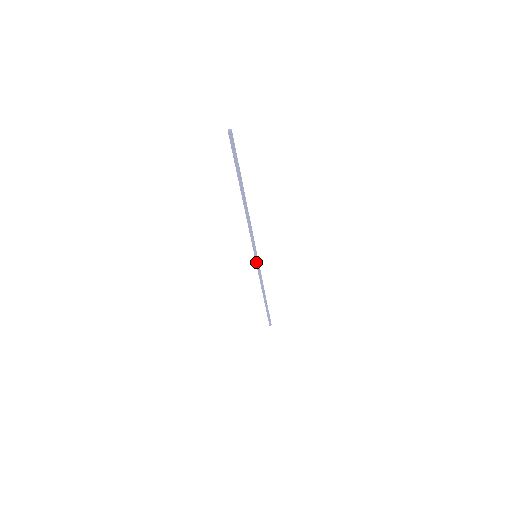
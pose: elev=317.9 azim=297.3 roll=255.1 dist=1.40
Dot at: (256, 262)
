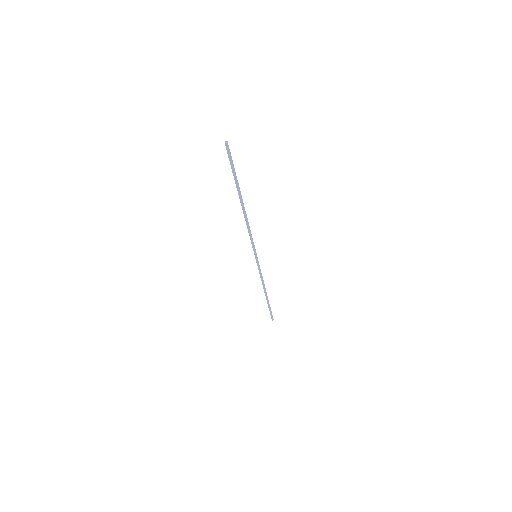
Dot at: (257, 262)
